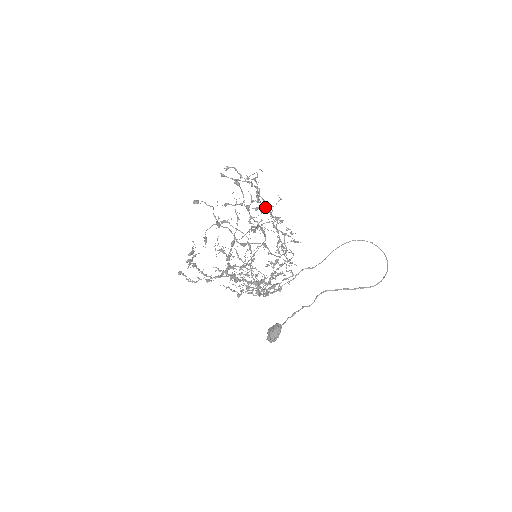
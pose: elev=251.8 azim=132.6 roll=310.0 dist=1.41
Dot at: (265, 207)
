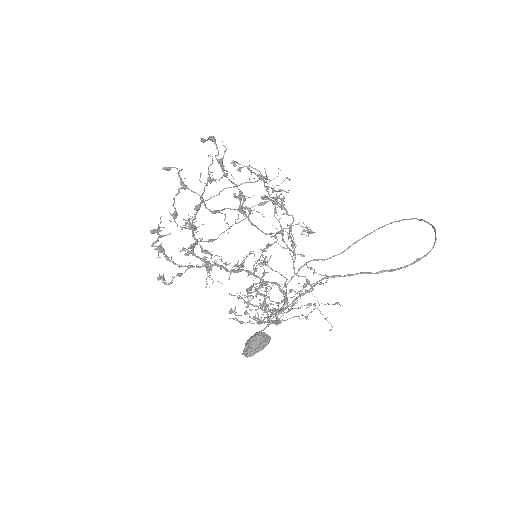
Dot at: occluded
